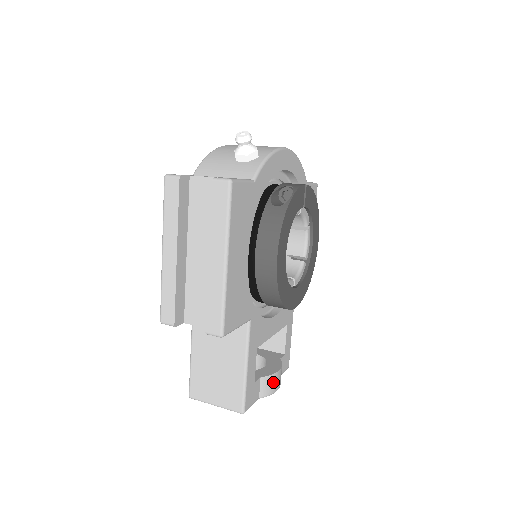
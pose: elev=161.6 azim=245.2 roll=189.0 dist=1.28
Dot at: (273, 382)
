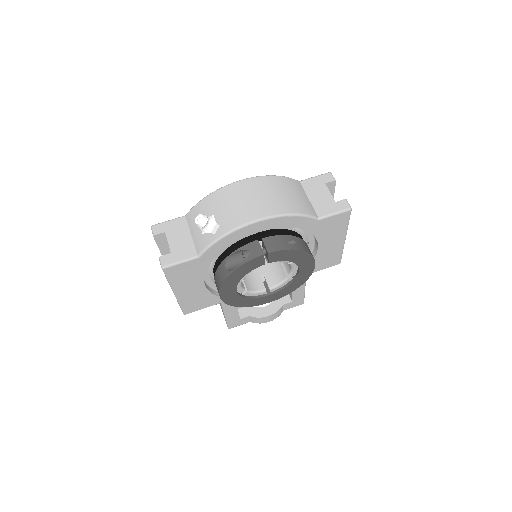
Dot at: (261, 320)
